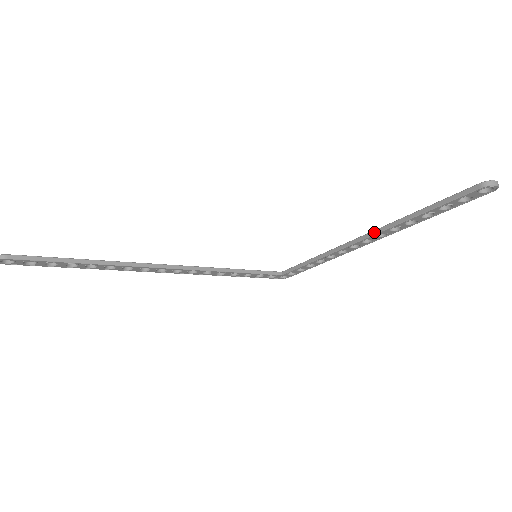
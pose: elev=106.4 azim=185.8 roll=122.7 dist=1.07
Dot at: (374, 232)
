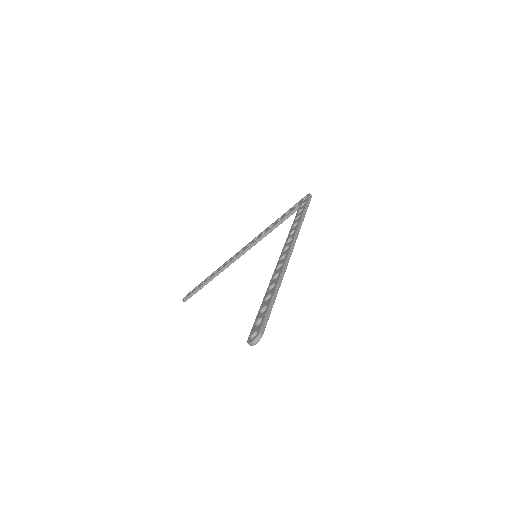
Dot at: (275, 271)
